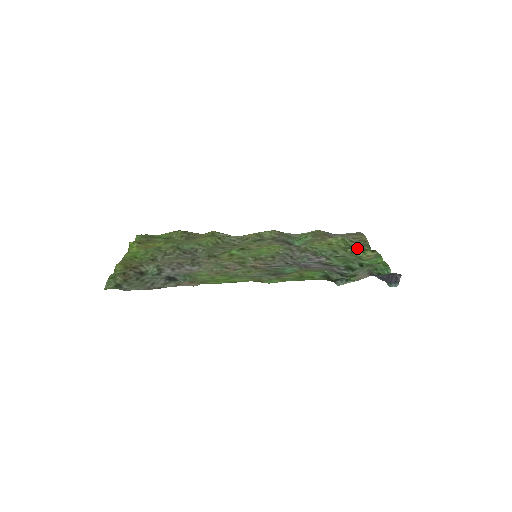
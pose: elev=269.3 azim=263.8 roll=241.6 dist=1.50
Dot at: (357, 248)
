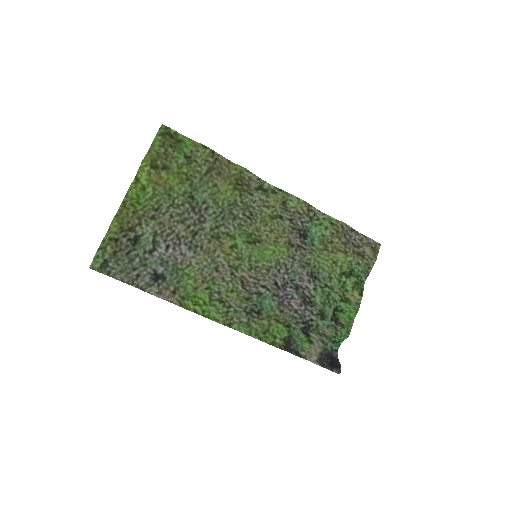
Dot at: (355, 274)
